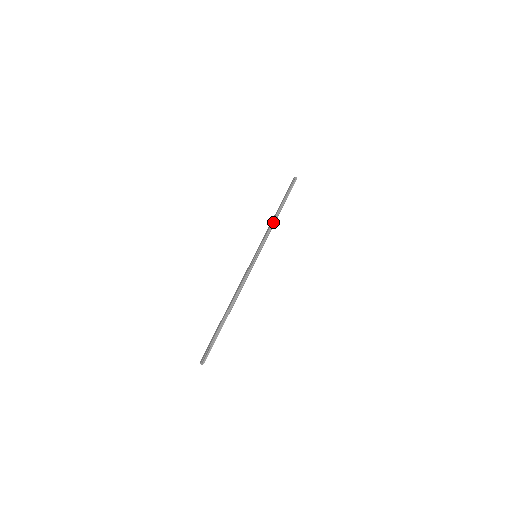
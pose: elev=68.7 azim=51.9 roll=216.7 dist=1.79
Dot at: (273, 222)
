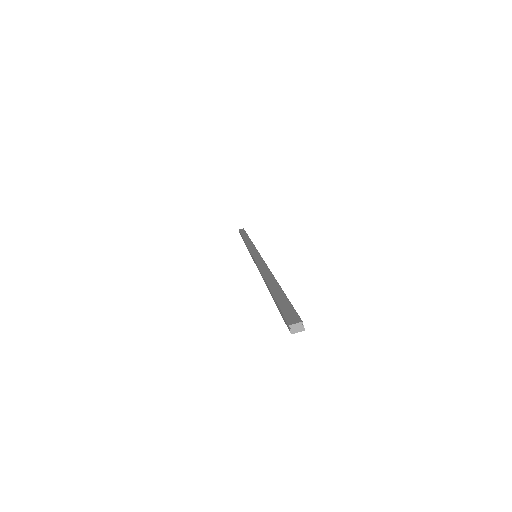
Dot at: occluded
